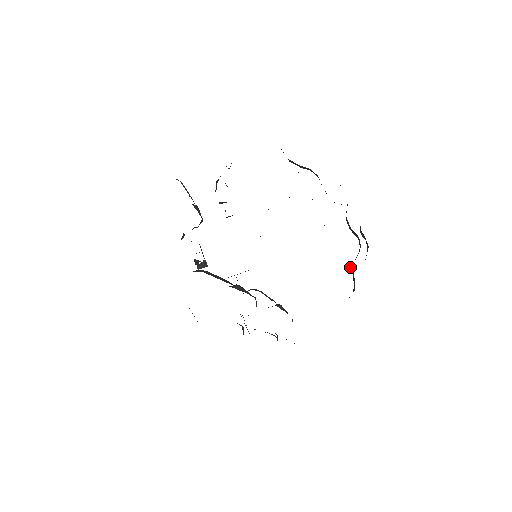
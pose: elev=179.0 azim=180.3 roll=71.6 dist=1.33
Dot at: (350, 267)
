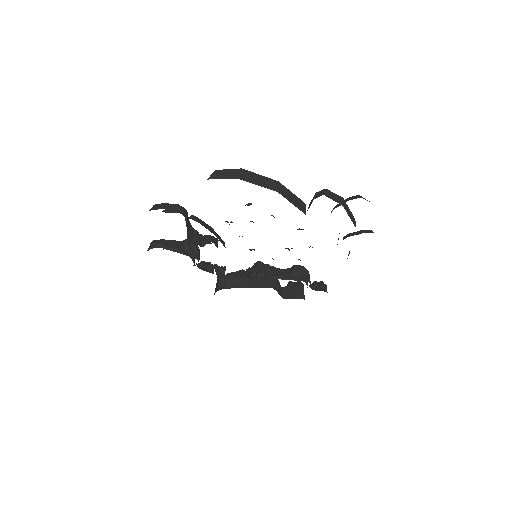
Dot at: occluded
